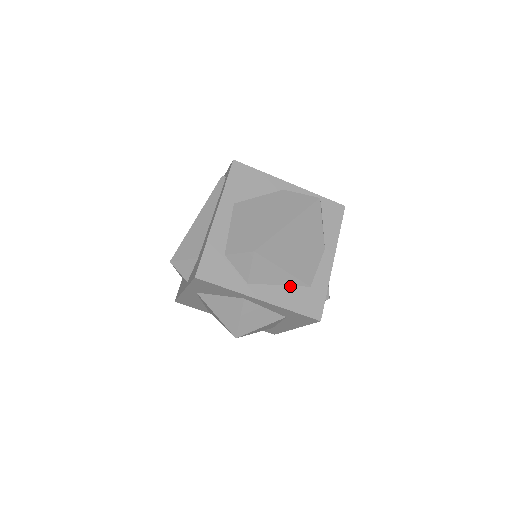
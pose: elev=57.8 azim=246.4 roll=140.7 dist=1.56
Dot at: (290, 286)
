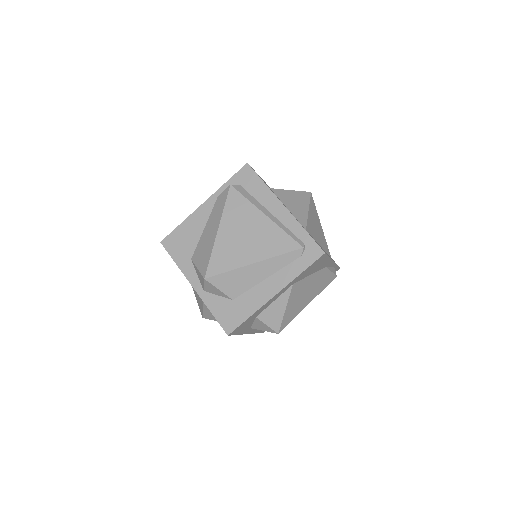
Dot at: occluded
